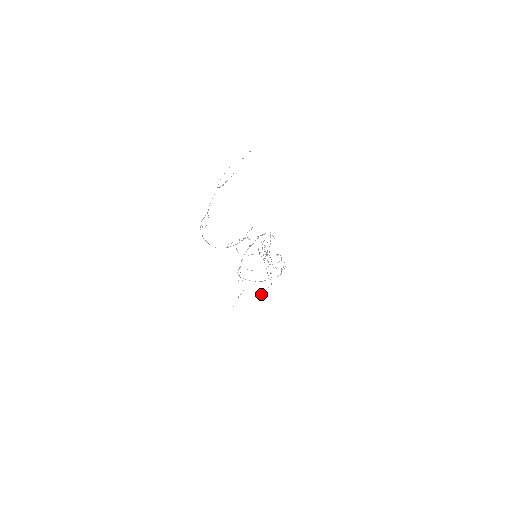
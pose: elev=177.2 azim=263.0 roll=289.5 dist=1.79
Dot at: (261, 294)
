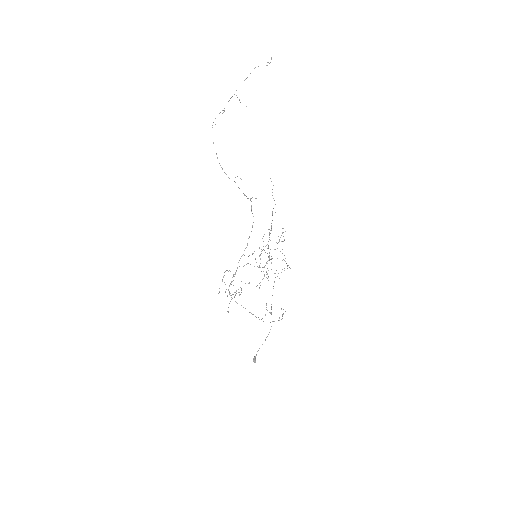
Dot at: (254, 359)
